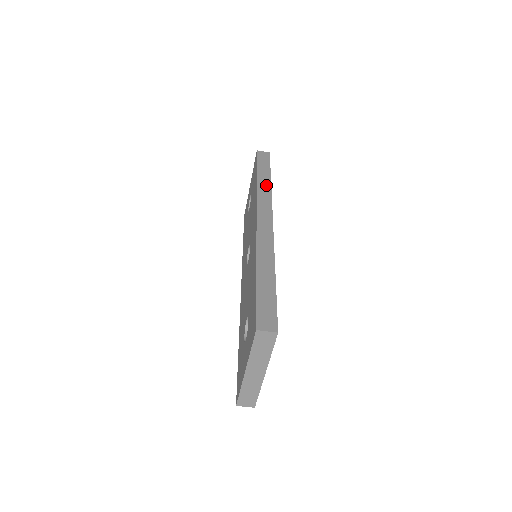
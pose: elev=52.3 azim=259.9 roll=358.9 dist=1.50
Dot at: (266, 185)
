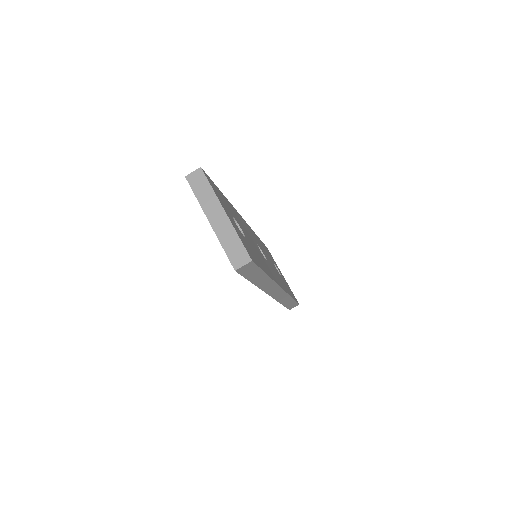
Dot at: occluded
